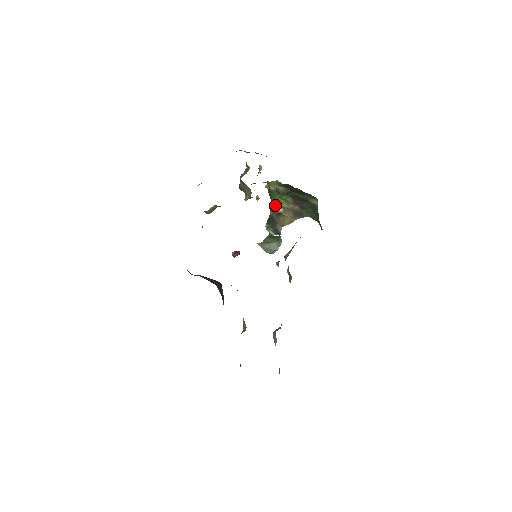
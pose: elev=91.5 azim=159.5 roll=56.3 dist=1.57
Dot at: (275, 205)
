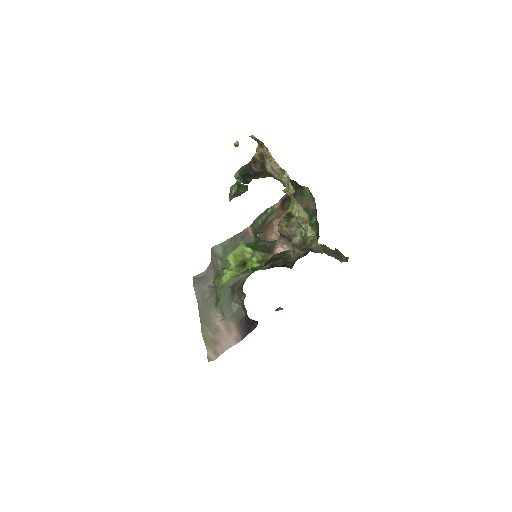
Dot at: (263, 174)
